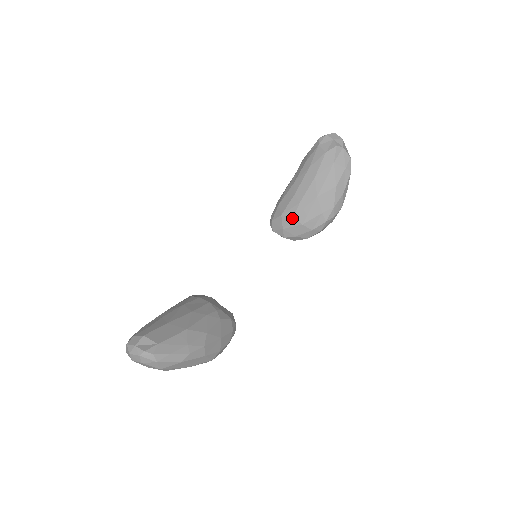
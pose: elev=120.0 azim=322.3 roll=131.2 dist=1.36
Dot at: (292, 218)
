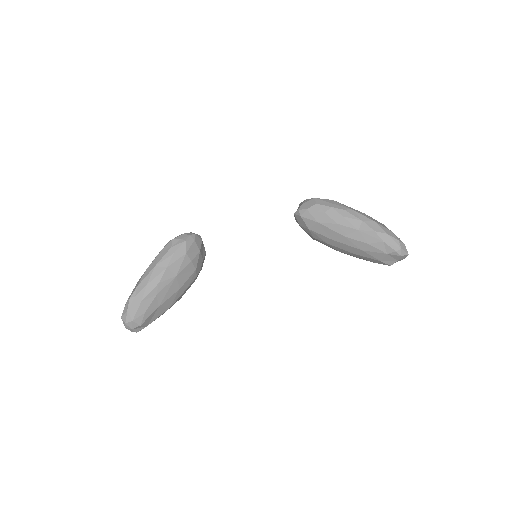
Dot at: (312, 236)
